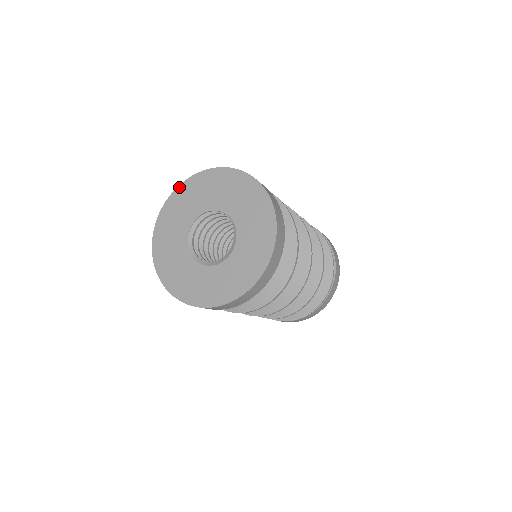
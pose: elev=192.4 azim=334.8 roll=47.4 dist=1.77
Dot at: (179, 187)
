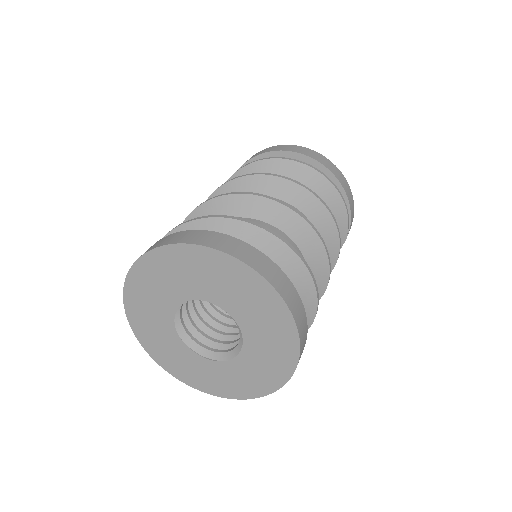
Dot at: (169, 247)
